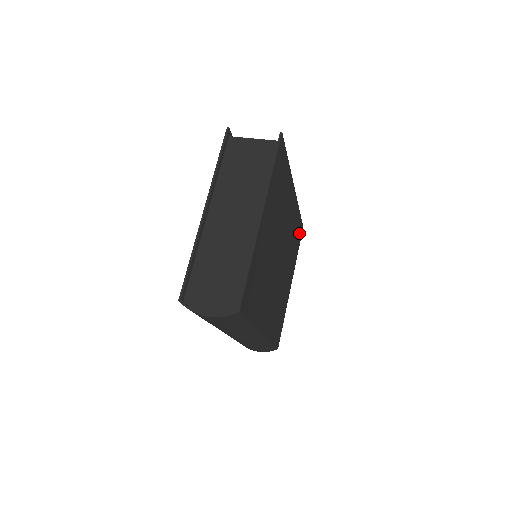
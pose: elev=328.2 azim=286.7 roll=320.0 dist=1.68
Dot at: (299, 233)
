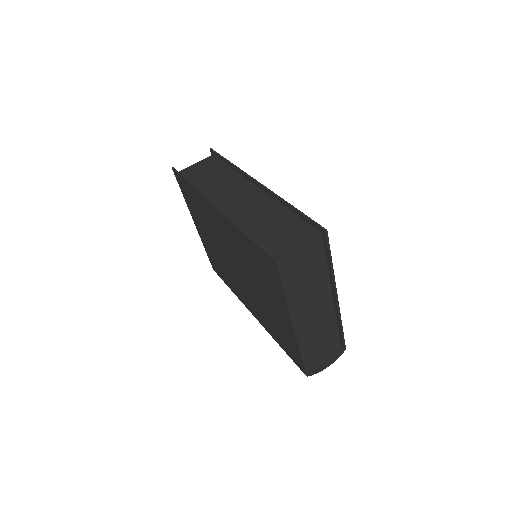
Dot at: occluded
